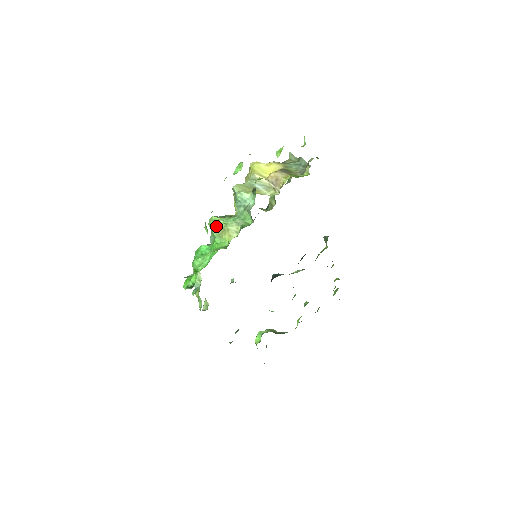
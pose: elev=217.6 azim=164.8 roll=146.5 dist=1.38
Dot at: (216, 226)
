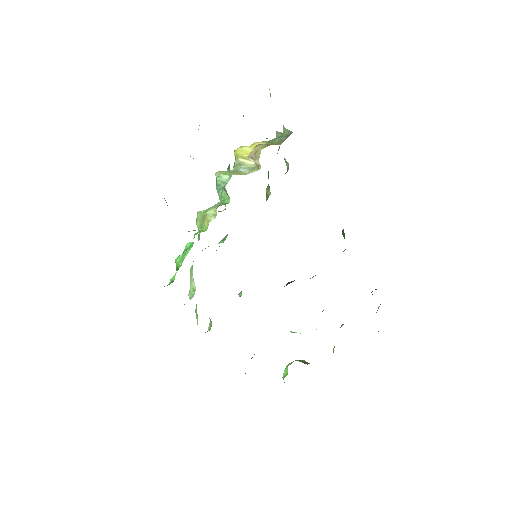
Dot at: (198, 218)
